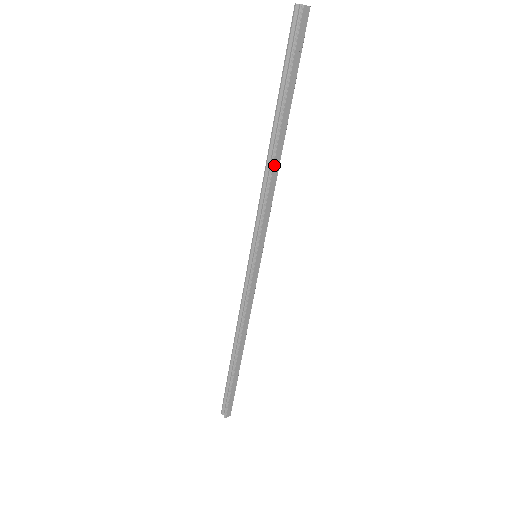
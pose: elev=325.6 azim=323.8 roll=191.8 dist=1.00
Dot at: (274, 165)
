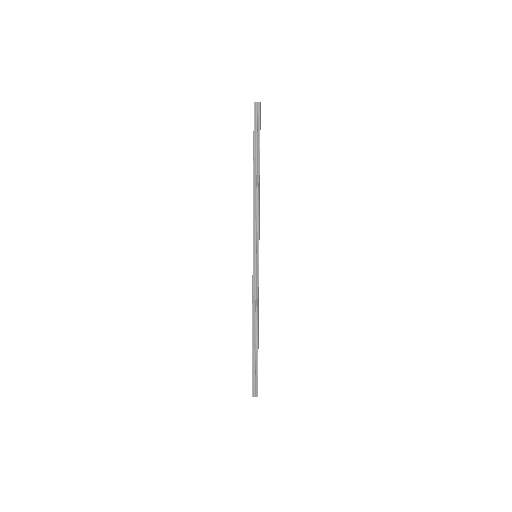
Dot at: (259, 192)
